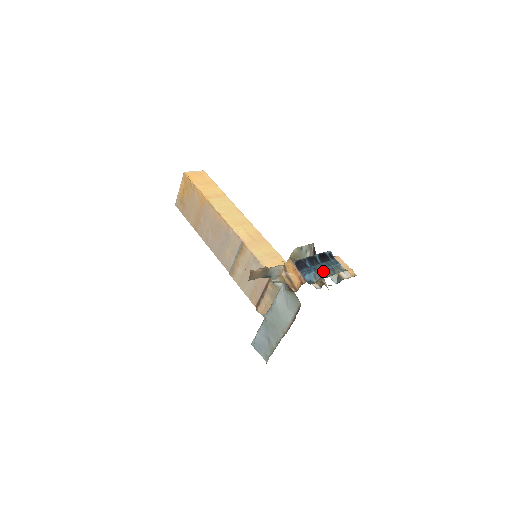
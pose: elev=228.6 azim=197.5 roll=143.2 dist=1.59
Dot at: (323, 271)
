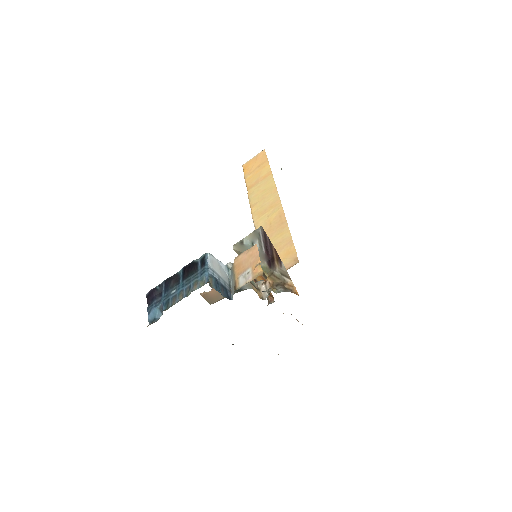
Dot at: (173, 297)
